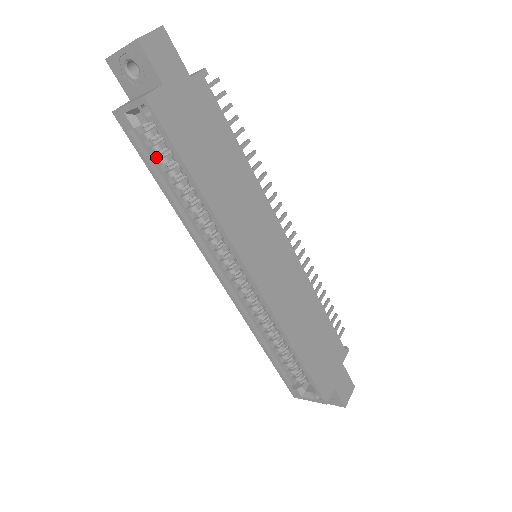
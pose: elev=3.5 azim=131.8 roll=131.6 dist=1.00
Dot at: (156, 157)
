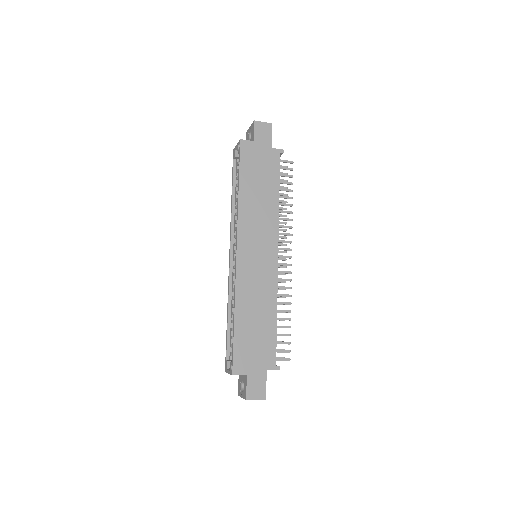
Dot at: occluded
